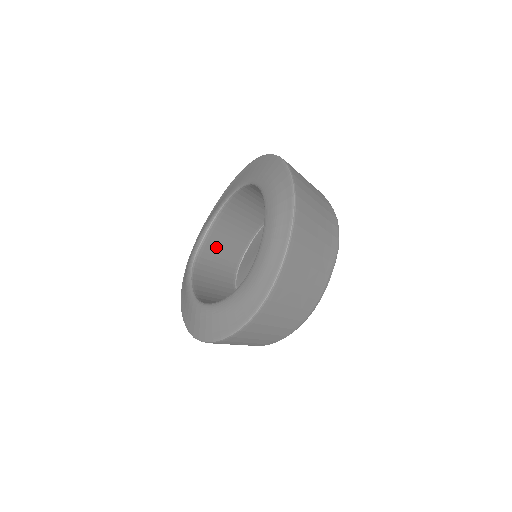
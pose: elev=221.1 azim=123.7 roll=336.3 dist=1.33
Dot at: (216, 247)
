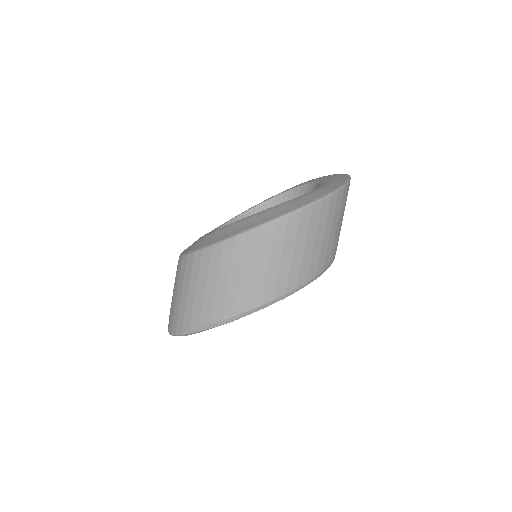
Dot at: occluded
